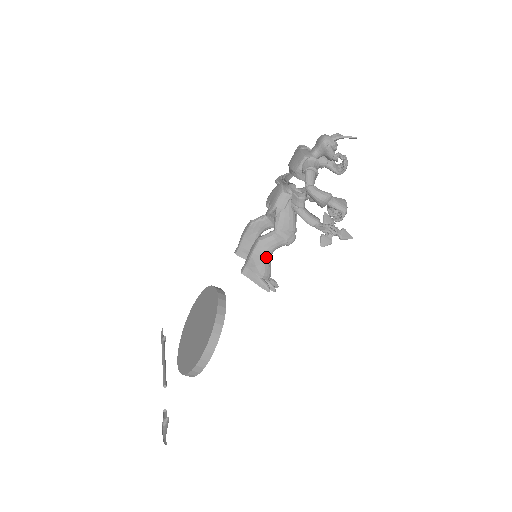
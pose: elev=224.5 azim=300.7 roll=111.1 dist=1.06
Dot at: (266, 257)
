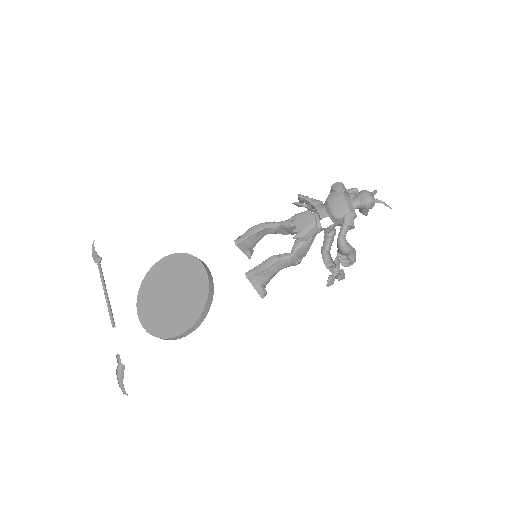
Dot at: (275, 273)
